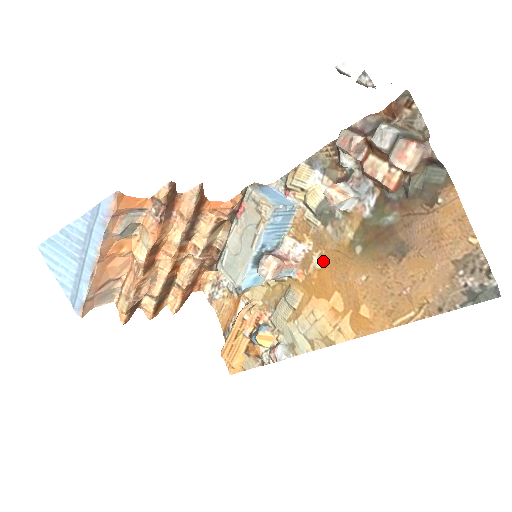
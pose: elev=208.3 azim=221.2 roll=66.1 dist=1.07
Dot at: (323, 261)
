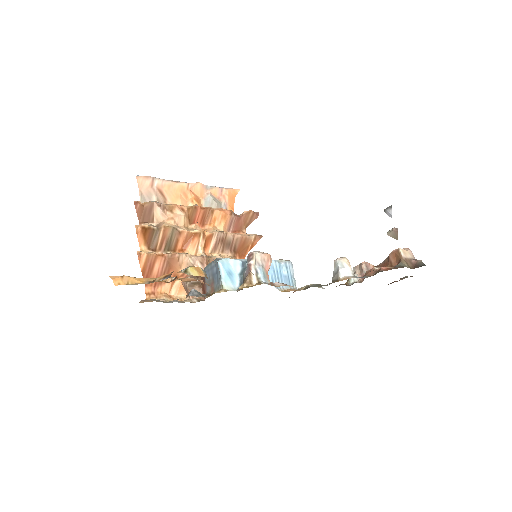
Dot at: occluded
